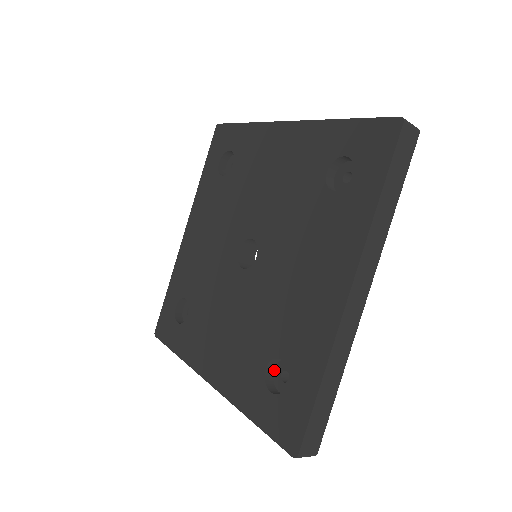
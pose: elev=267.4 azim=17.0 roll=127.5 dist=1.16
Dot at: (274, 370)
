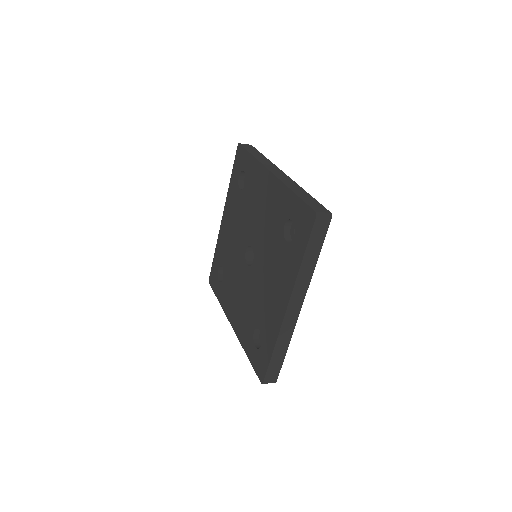
Dot at: occluded
